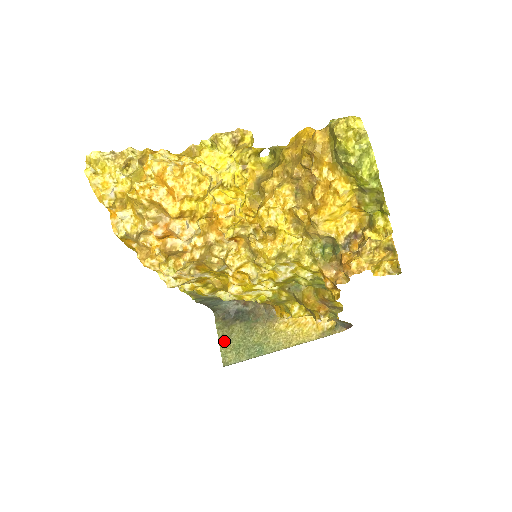
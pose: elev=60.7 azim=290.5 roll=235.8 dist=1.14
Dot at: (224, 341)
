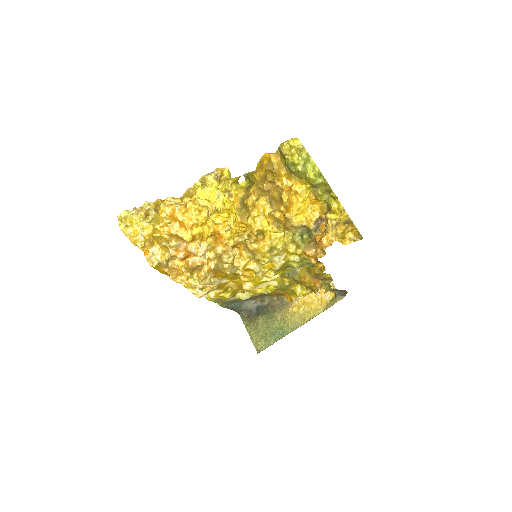
Dot at: (253, 334)
